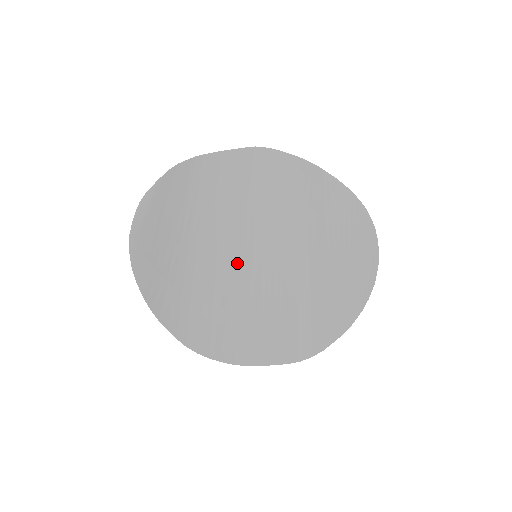
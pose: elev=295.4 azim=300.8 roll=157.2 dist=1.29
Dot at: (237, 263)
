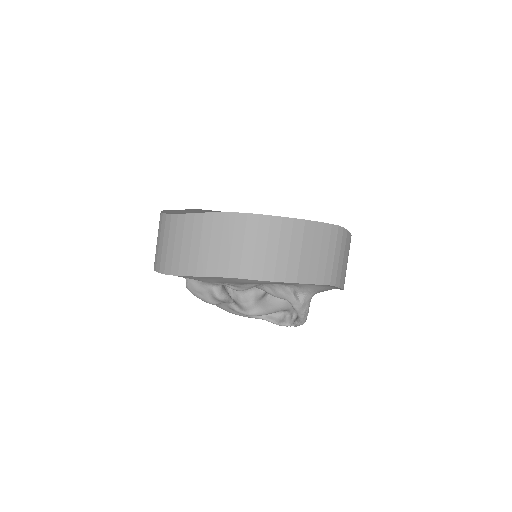
Dot at: occluded
